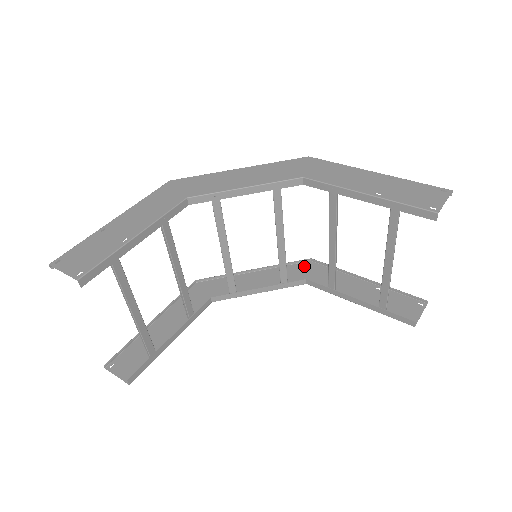
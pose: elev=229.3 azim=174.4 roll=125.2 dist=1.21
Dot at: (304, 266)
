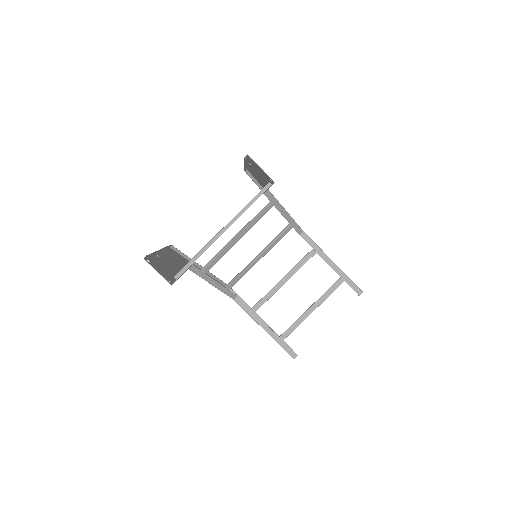
Dot at: occluded
